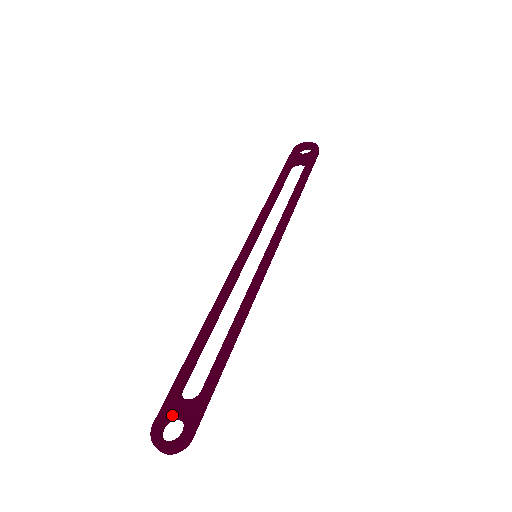
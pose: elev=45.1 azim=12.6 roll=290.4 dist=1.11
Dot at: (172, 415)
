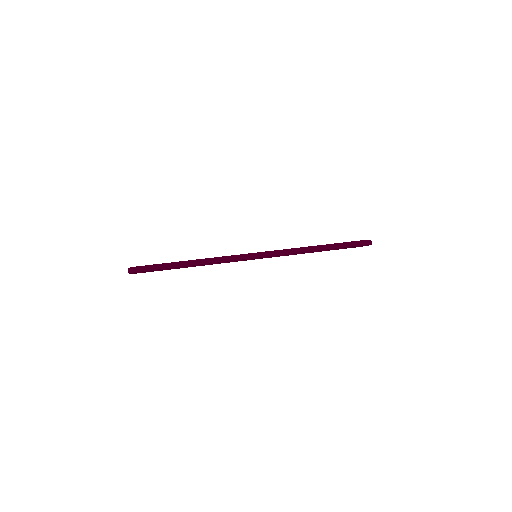
Dot at: occluded
